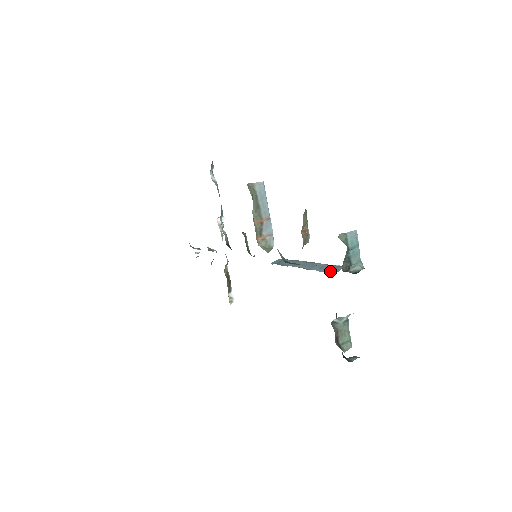
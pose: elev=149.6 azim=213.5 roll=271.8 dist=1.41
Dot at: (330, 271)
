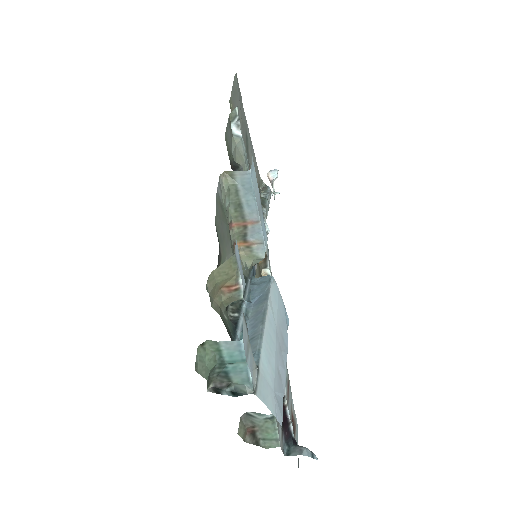
Dot at: occluded
